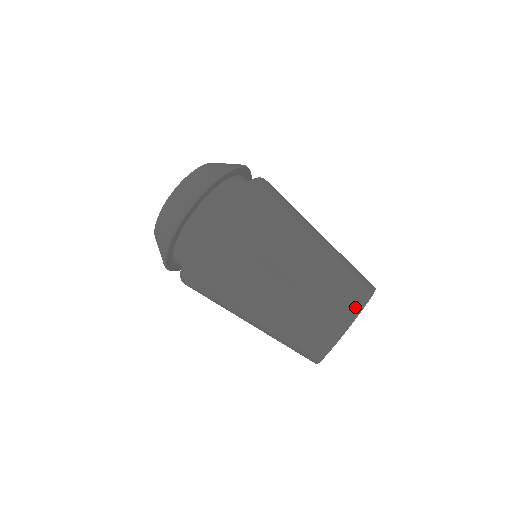
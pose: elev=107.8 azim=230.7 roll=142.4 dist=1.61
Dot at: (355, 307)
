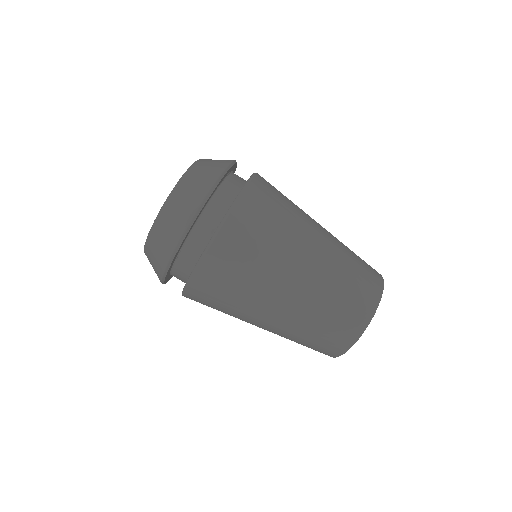
Dot at: (351, 338)
